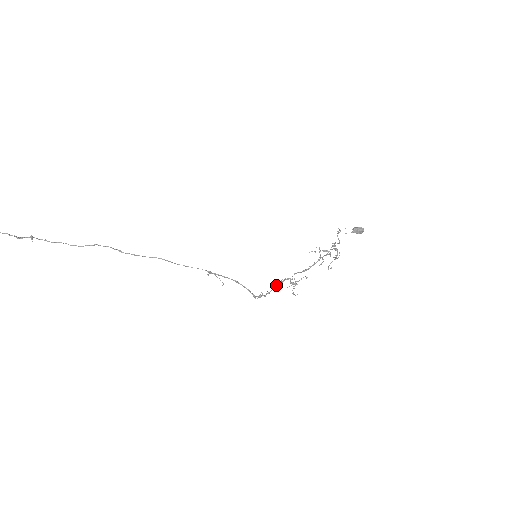
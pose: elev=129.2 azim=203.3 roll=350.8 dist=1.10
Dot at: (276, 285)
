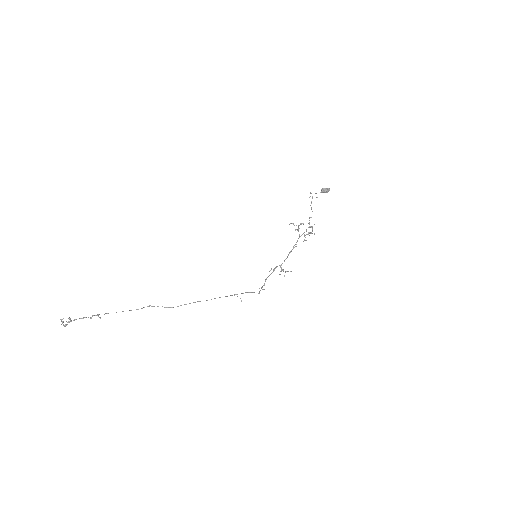
Dot at: (270, 270)
